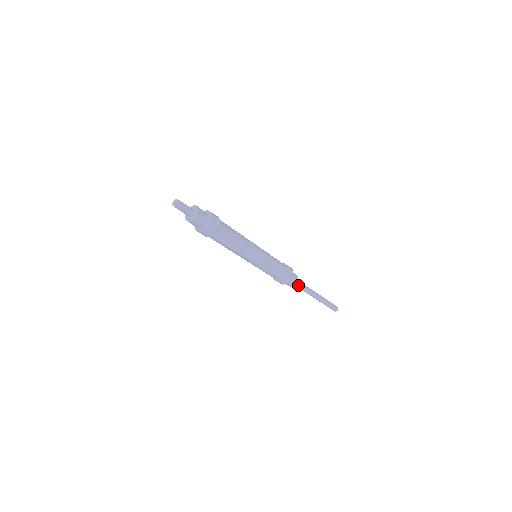
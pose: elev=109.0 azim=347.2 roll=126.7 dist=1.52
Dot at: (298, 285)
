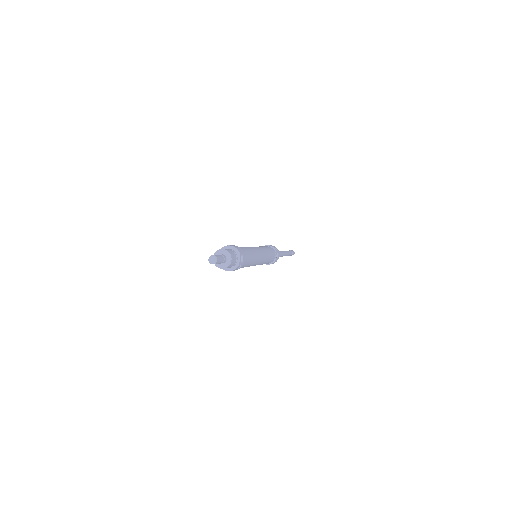
Dot at: occluded
